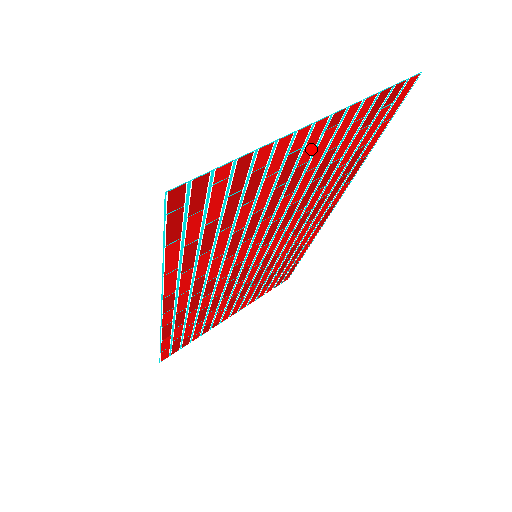
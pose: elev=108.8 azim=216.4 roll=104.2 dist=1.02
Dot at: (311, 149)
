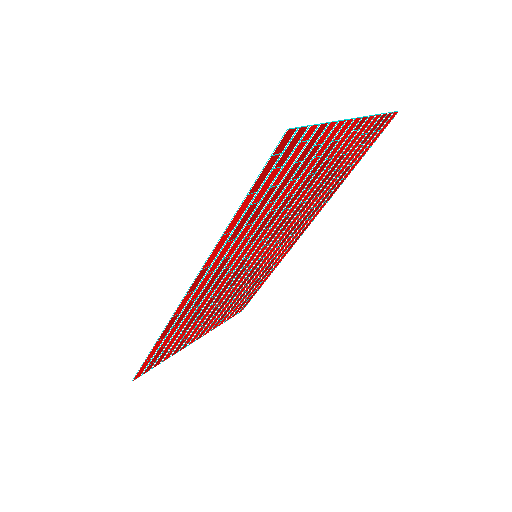
Dot at: (339, 145)
